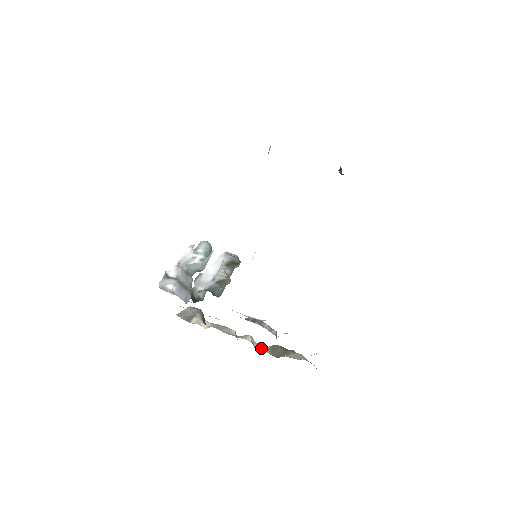
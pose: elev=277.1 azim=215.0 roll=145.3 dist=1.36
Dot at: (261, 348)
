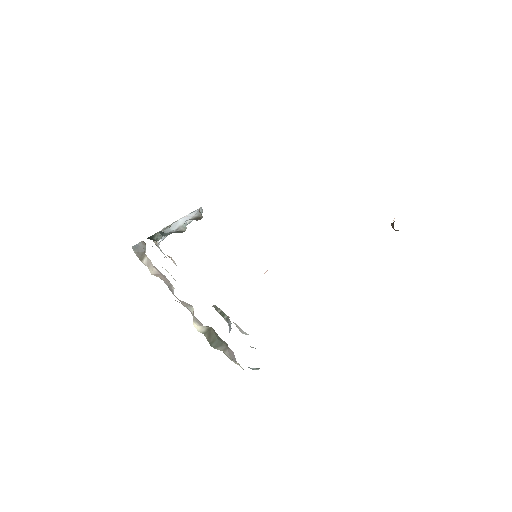
Dot at: (198, 325)
